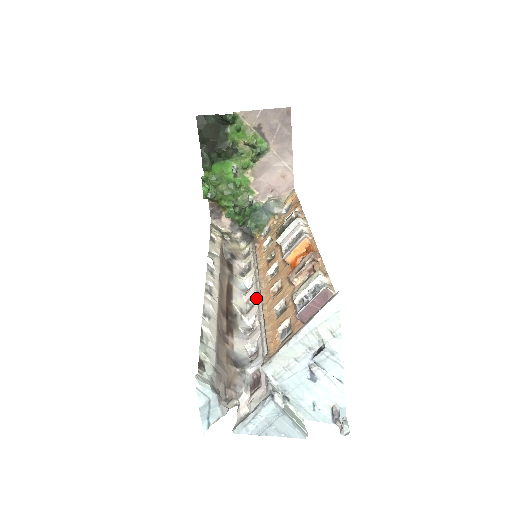
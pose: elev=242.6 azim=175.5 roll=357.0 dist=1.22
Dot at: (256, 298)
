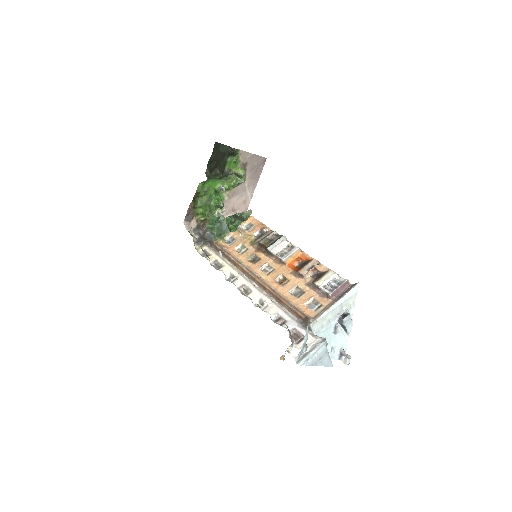
Dot at: (251, 286)
